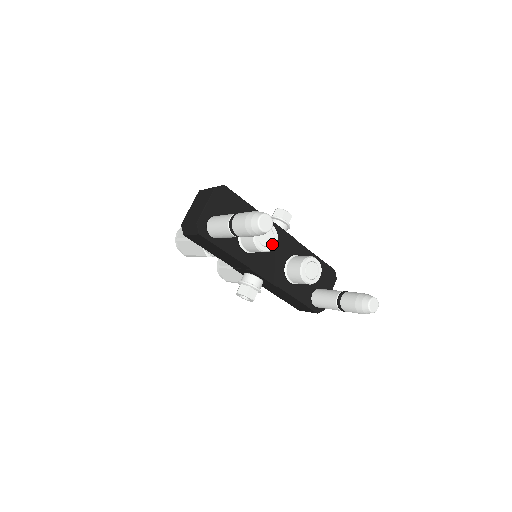
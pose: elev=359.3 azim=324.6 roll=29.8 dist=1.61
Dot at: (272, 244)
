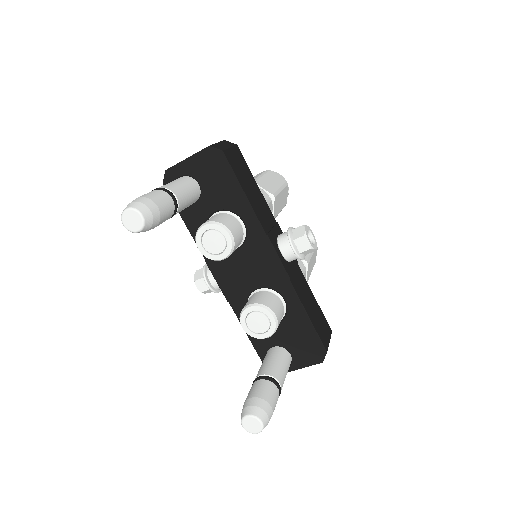
Dot at: (217, 255)
